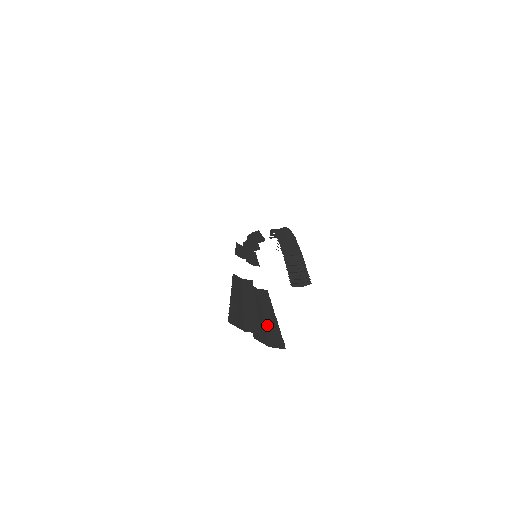
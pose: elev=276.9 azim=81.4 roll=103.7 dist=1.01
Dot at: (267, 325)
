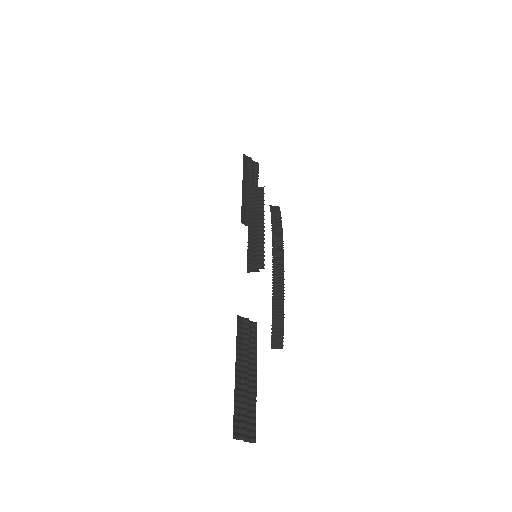
Dot at: (251, 408)
